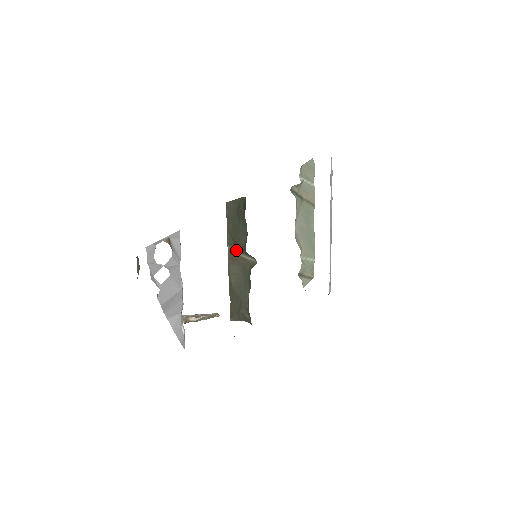
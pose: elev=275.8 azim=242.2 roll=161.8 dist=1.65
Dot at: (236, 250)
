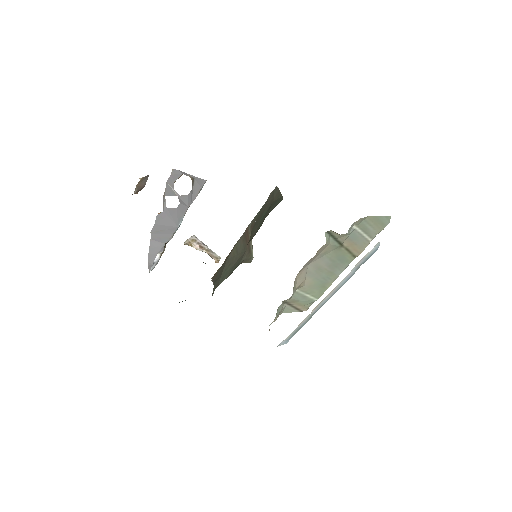
Dot at: occluded
